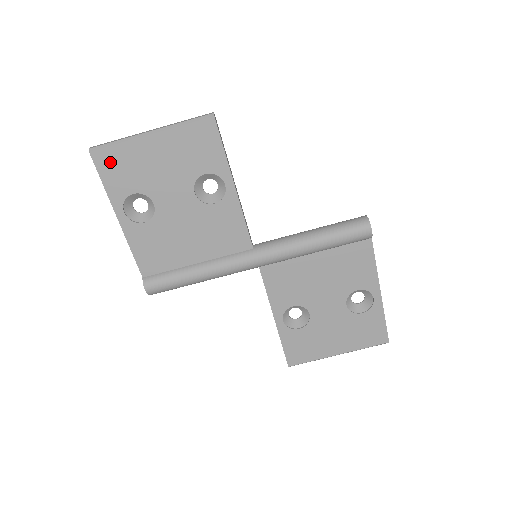
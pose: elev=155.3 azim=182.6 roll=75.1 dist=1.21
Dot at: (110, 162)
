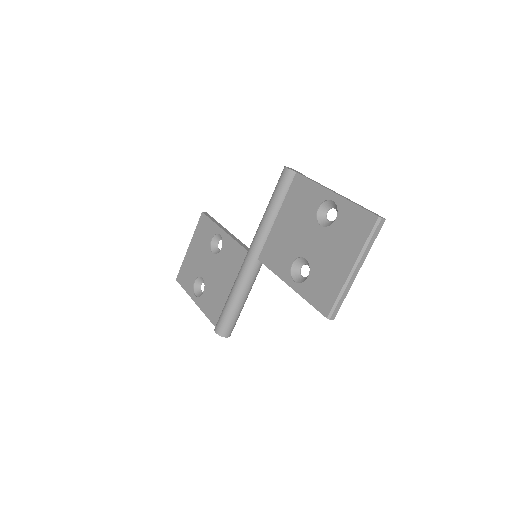
Dot at: (183, 276)
